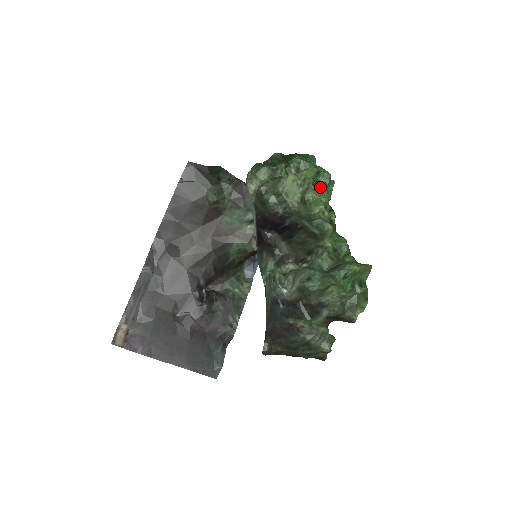
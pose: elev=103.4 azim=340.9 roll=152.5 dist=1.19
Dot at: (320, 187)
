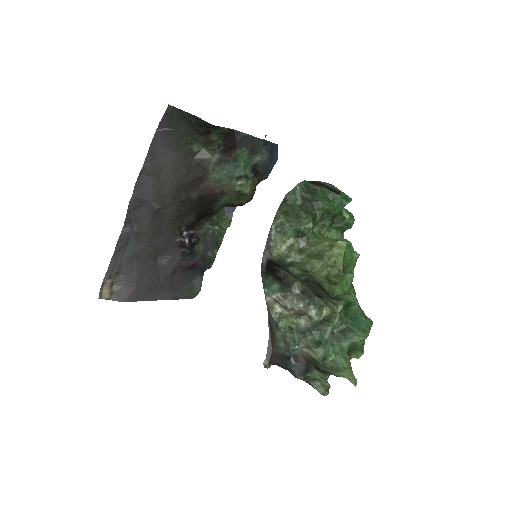
Dot at: (348, 266)
